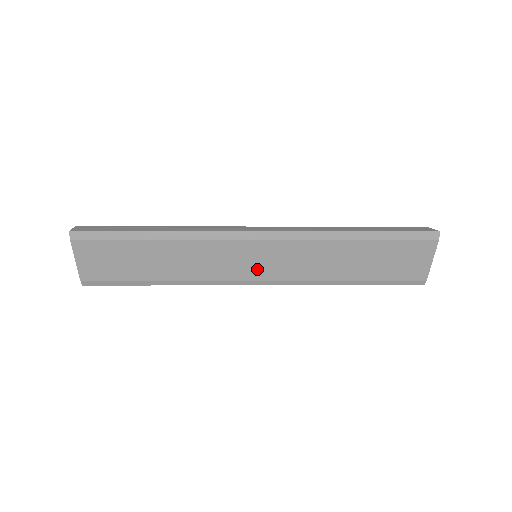
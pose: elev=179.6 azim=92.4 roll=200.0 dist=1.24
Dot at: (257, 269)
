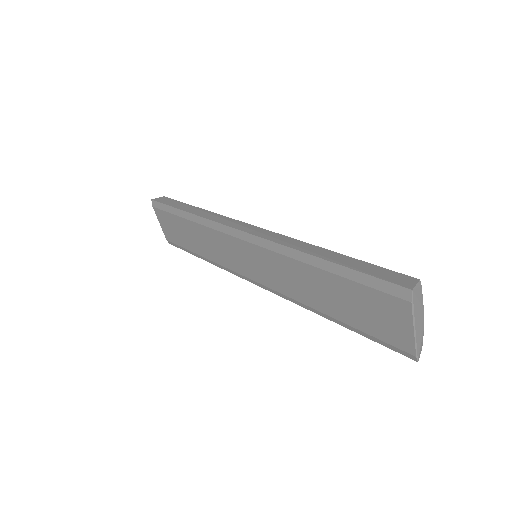
Dot at: (252, 269)
